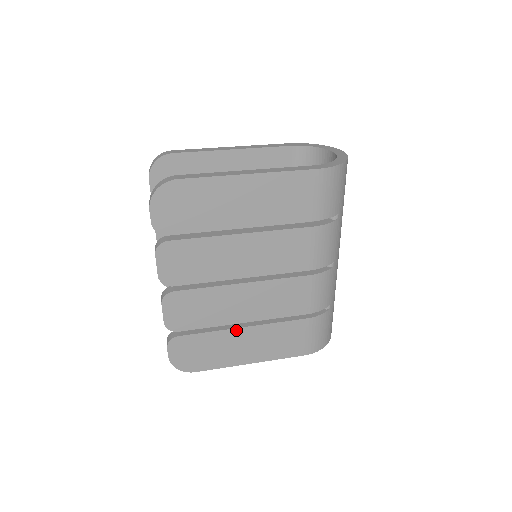
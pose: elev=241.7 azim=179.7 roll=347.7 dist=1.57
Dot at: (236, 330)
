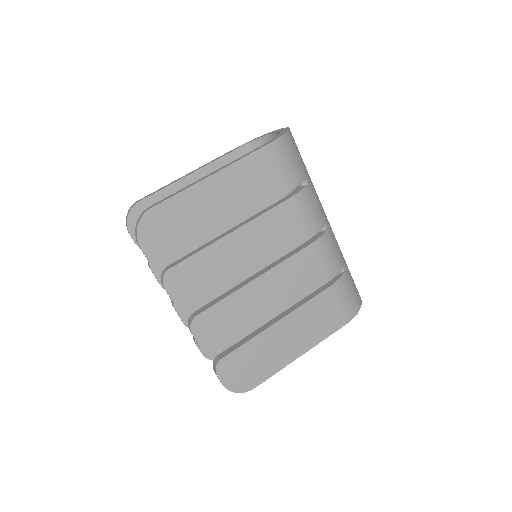
Dot at: (271, 328)
